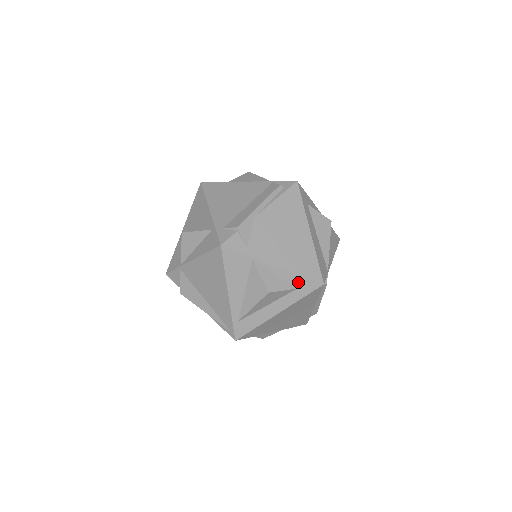
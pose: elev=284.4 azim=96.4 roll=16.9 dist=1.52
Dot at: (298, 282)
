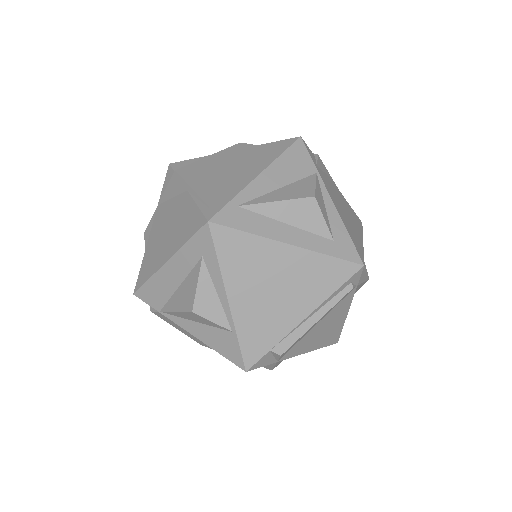
Dot at: (340, 236)
